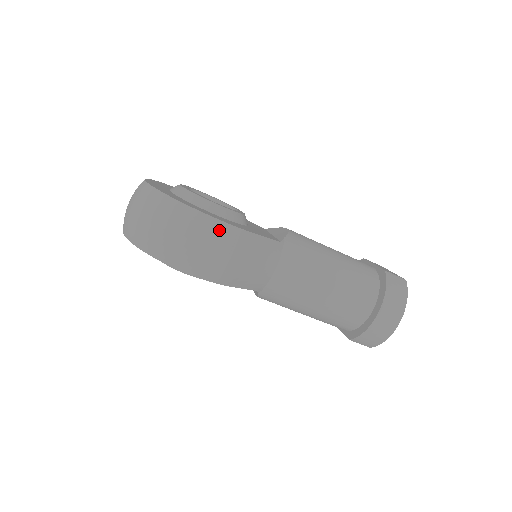
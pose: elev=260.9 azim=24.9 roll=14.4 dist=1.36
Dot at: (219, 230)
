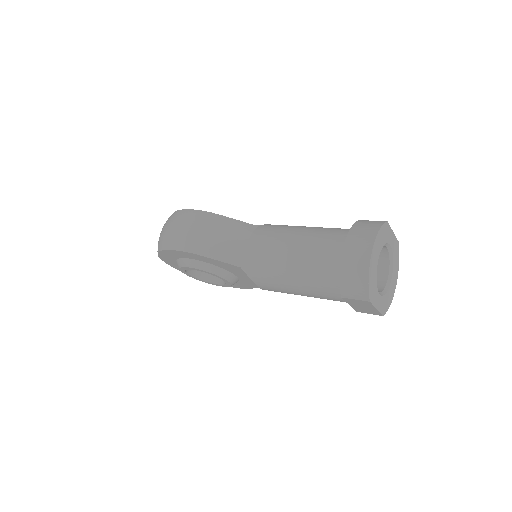
Dot at: (189, 214)
